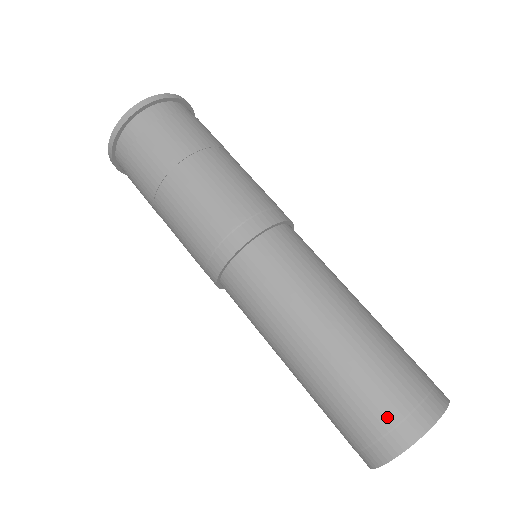
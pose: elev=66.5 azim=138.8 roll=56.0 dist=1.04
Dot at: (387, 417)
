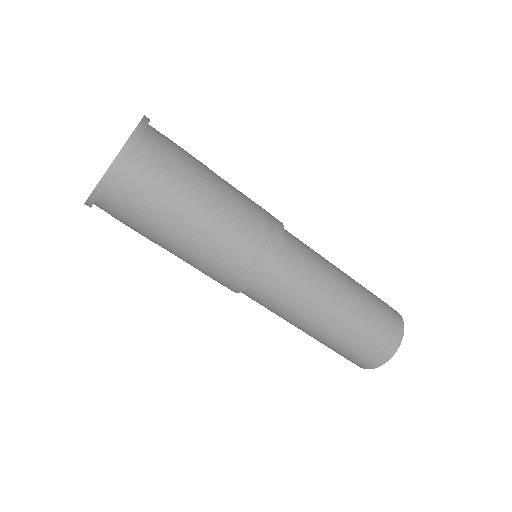
Dot at: (366, 358)
